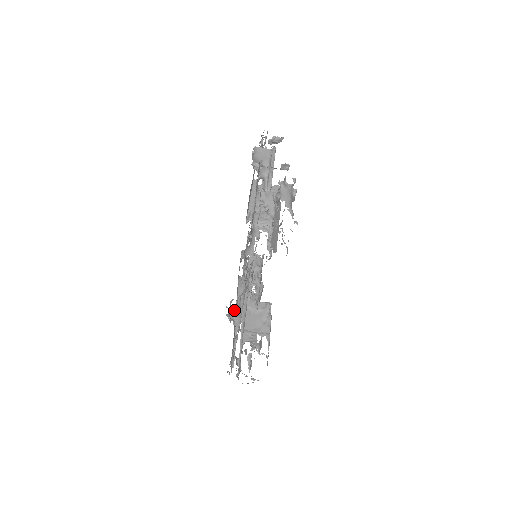
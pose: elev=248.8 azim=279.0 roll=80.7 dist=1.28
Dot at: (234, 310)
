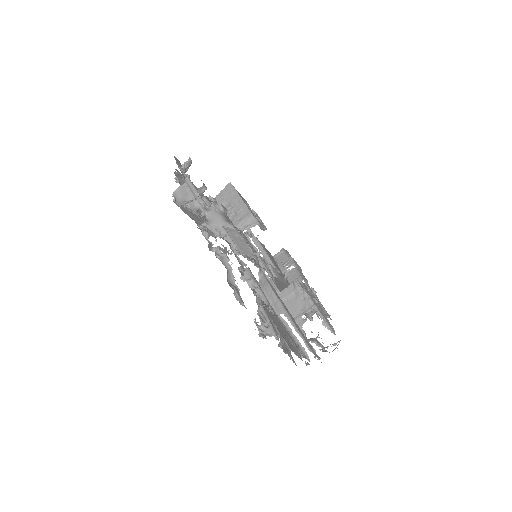
Dot at: (262, 326)
